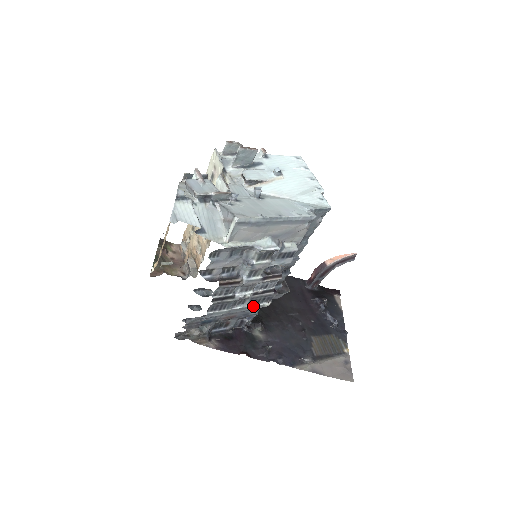
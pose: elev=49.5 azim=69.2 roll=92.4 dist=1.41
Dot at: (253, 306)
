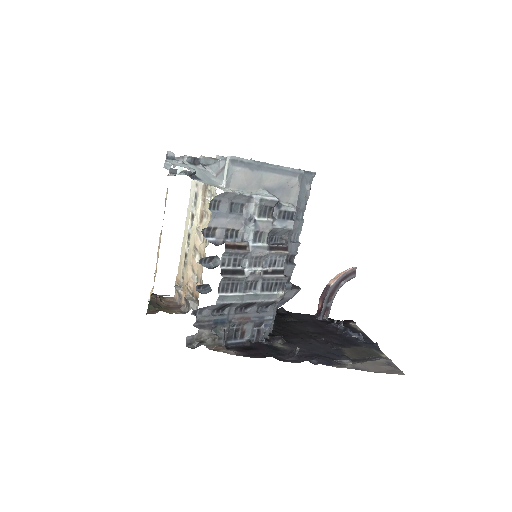
Dot at: (266, 294)
